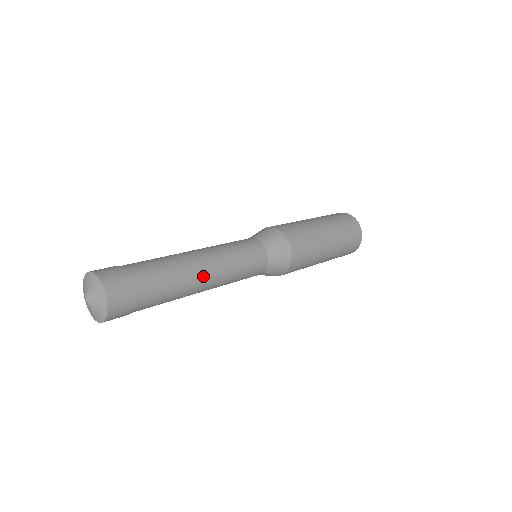
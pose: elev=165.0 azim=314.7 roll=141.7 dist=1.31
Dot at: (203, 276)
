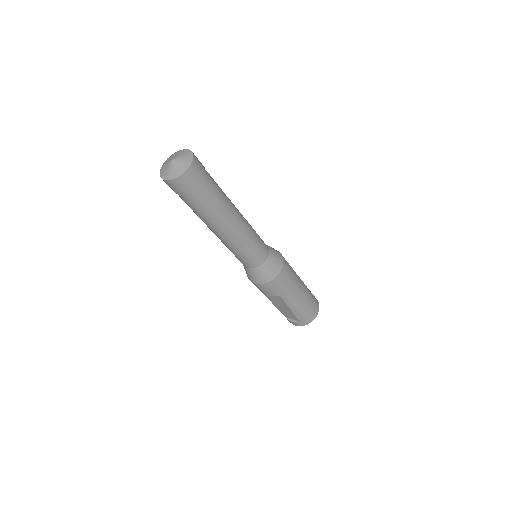
Dot at: (237, 210)
